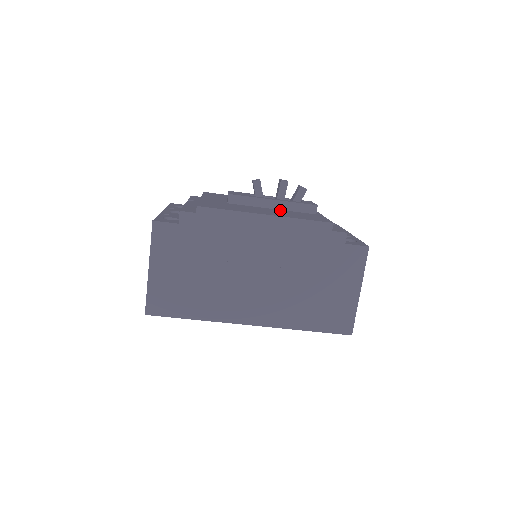
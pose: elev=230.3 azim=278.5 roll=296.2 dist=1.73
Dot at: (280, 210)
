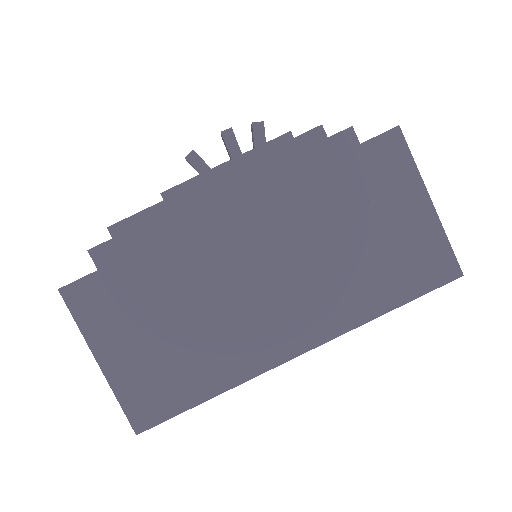
Dot at: occluded
